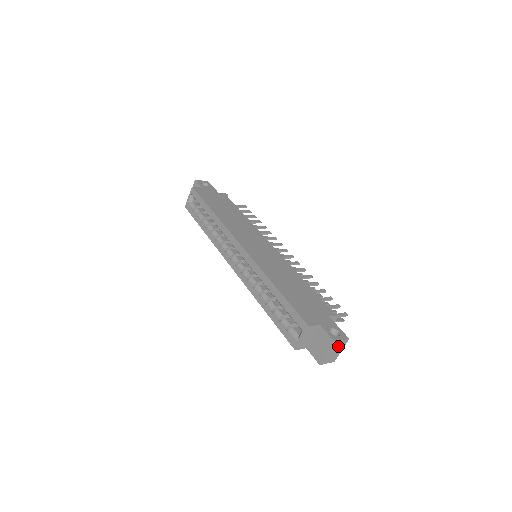
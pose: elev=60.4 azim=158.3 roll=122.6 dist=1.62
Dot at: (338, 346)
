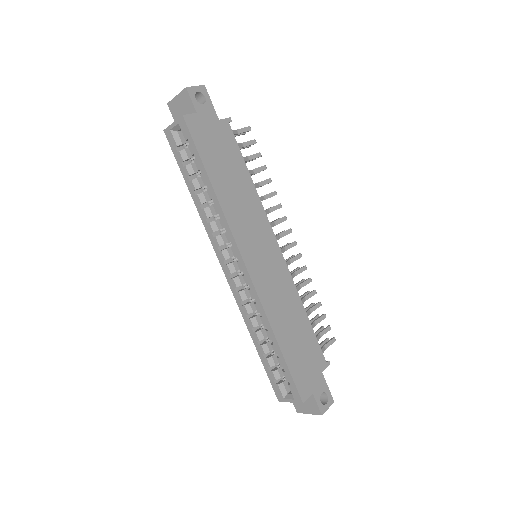
Dot at: occluded
